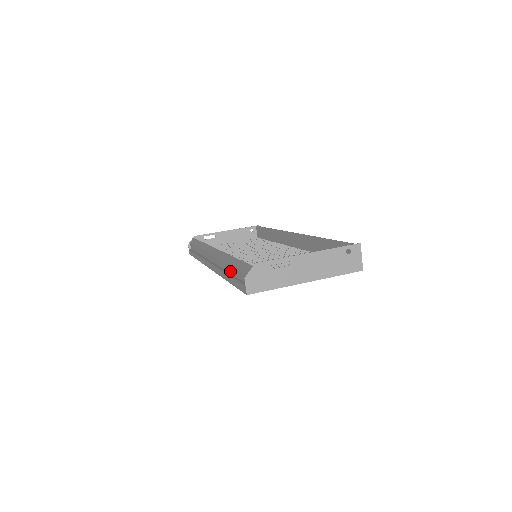
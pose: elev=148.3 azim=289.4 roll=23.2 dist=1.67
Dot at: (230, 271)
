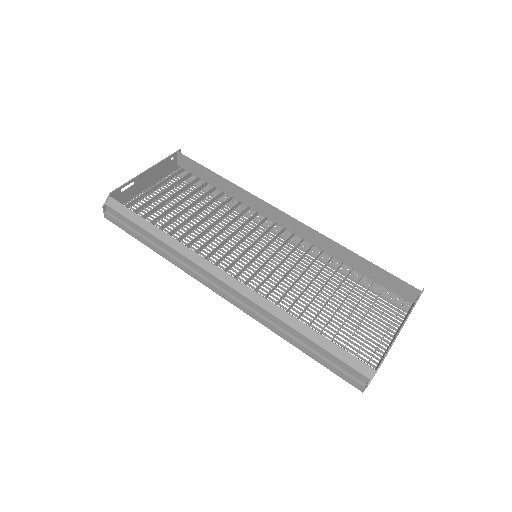
Dot at: (304, 341)
